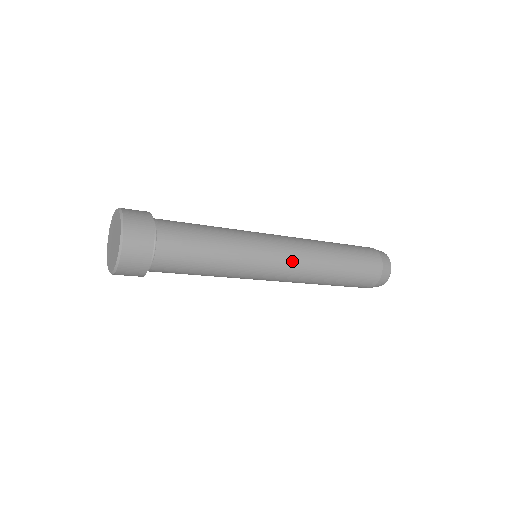
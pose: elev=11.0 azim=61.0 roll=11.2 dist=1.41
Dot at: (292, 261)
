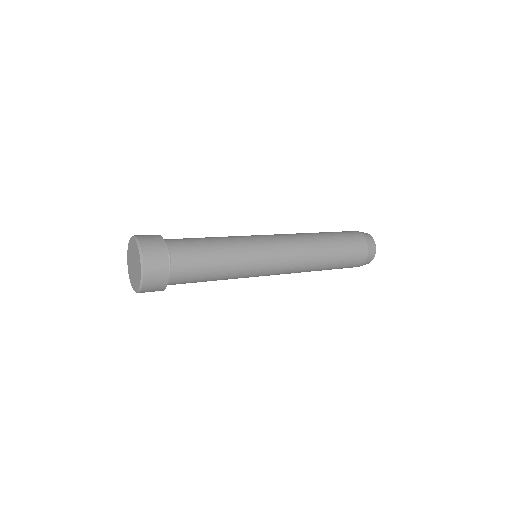
Dot at: (283, 272)
